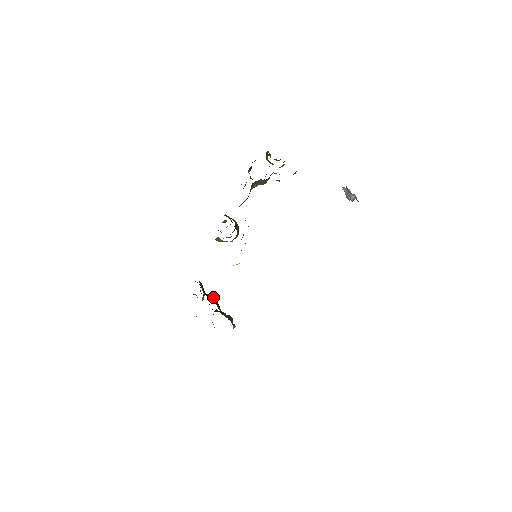
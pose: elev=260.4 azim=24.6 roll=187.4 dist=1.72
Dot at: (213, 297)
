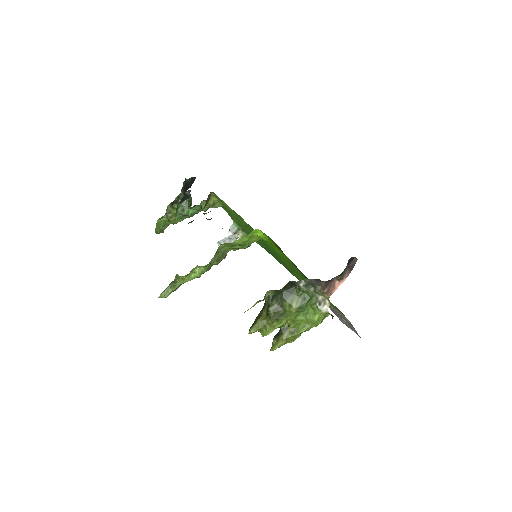
Dot at: occluded
